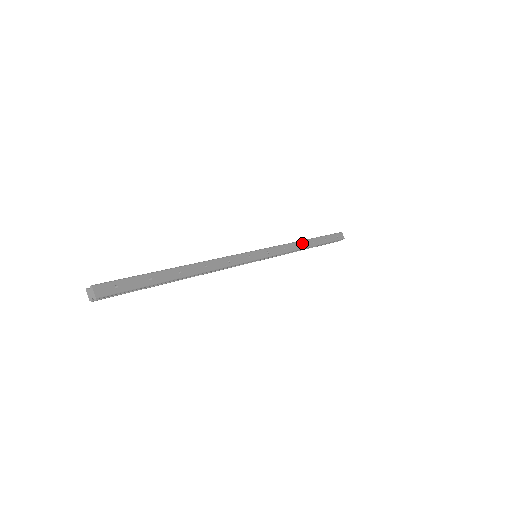
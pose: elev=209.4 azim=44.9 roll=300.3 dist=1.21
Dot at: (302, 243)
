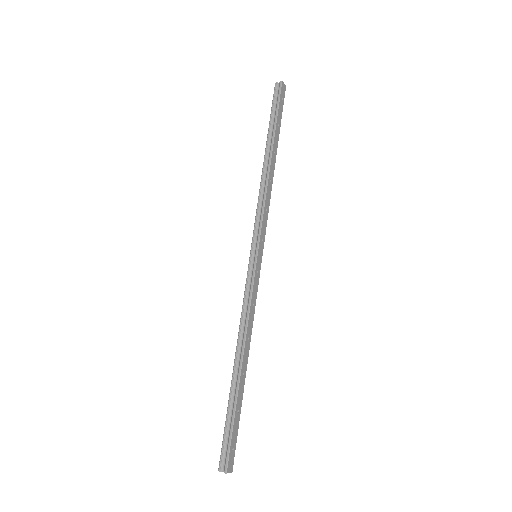
Dot at: (270, 173)
